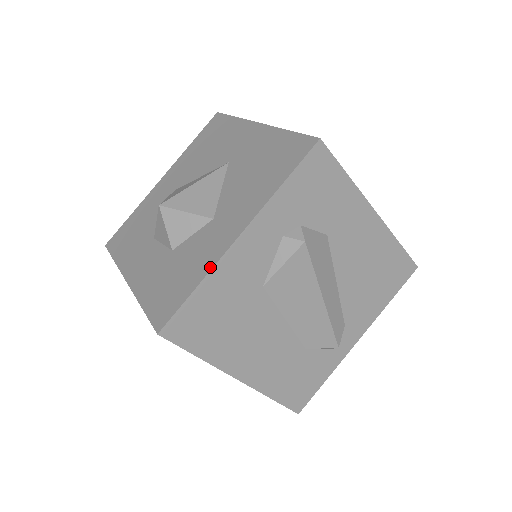
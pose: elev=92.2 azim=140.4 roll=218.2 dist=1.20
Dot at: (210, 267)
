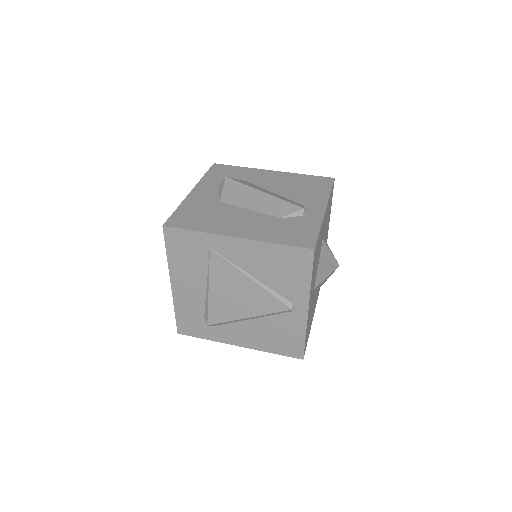
Dot at: (182, 203)
